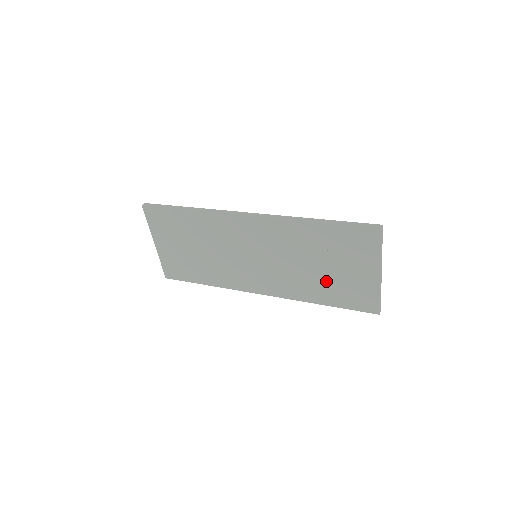
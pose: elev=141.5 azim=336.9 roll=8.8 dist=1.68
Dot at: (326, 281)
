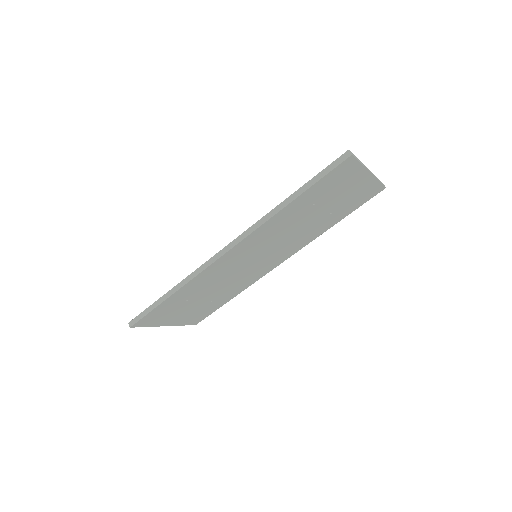
Dot at: (328, 215)
